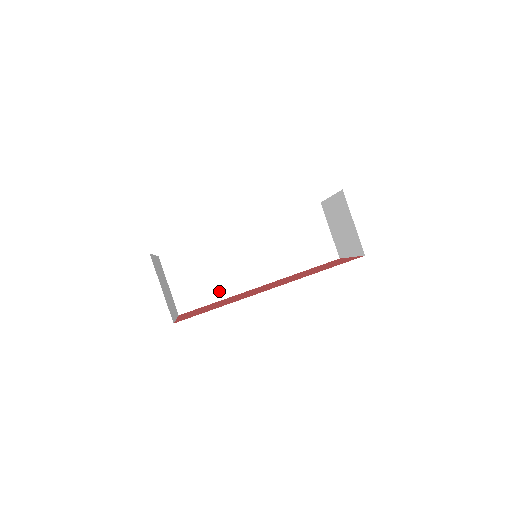
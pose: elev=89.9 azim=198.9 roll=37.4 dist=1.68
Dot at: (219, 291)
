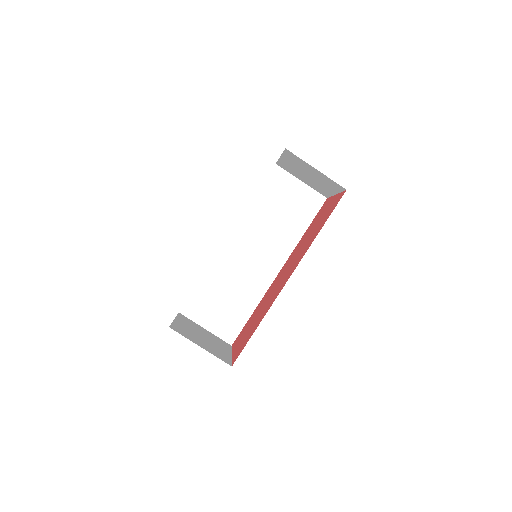
Dot at: (248, 302)
